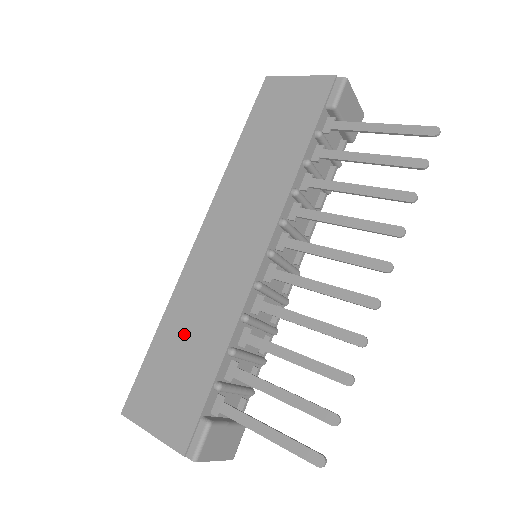
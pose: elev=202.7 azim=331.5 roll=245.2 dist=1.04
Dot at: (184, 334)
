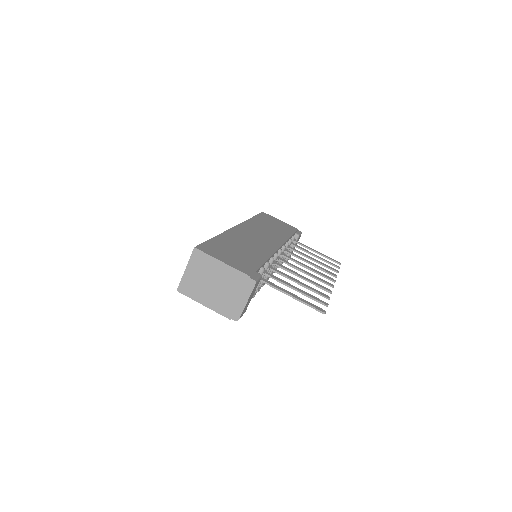
Dot at: (237, 245)
